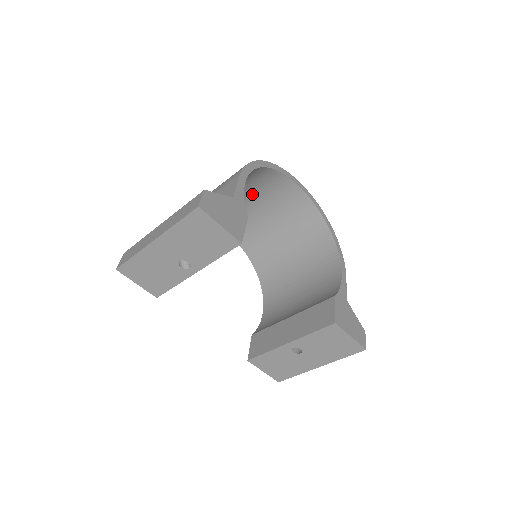
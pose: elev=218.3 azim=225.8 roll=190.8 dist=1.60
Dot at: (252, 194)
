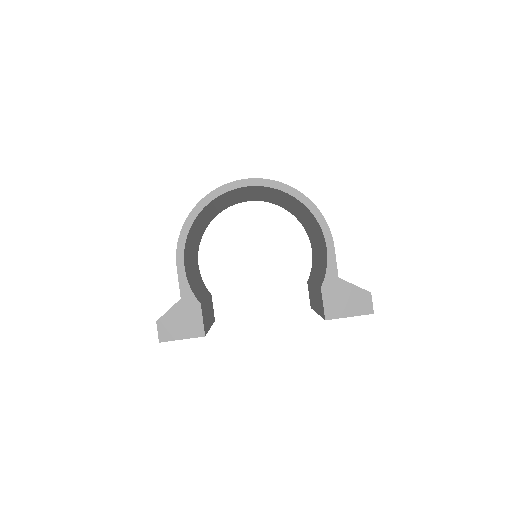
Dot at: (220, 203)
